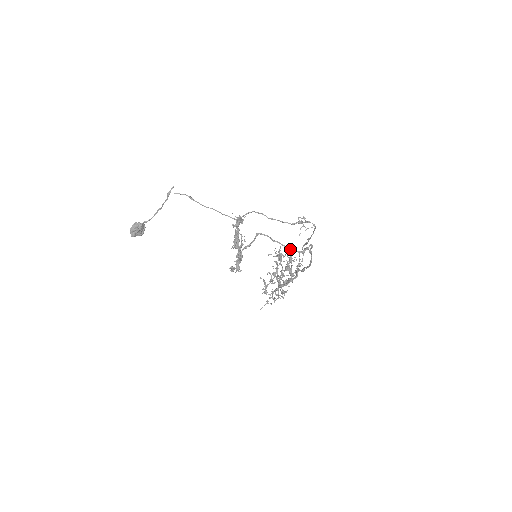
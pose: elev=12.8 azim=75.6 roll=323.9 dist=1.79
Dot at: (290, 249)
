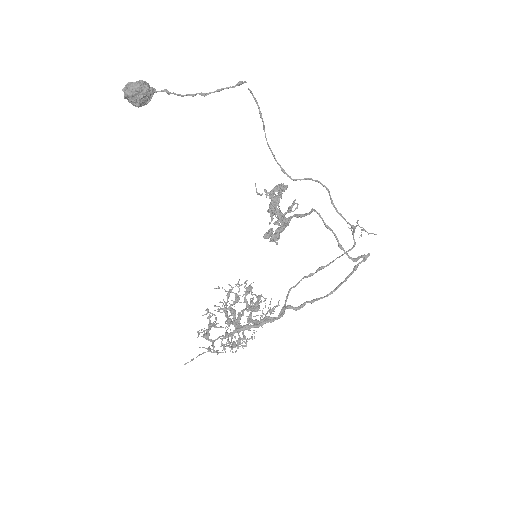
Dot at: (342, 249)
